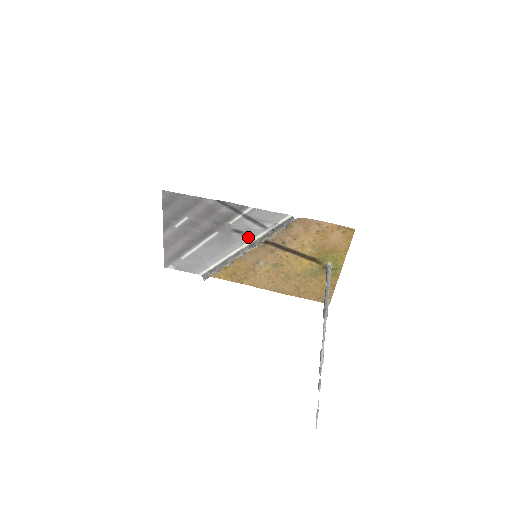
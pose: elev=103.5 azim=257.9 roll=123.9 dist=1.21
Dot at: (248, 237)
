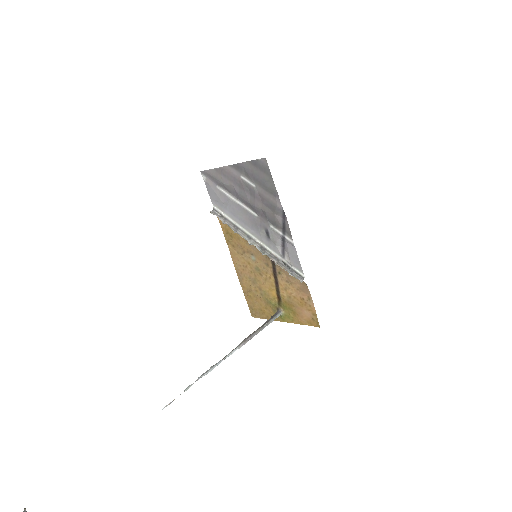
Dot at: (268, 243)
